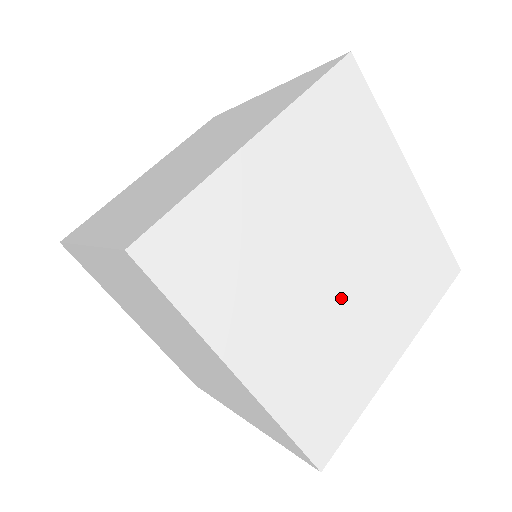
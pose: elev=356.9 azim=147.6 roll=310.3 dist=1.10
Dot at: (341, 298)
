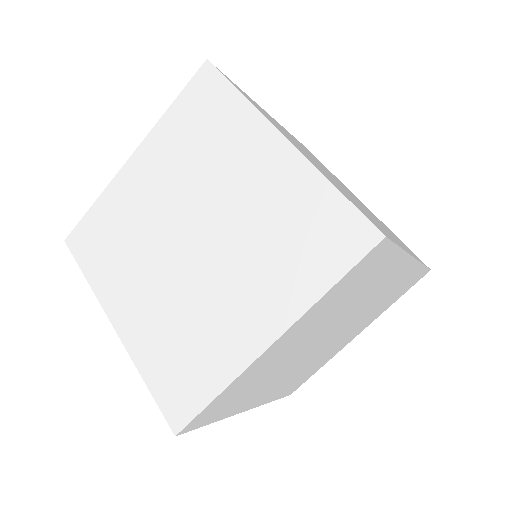
Dot at: (323, 347)
